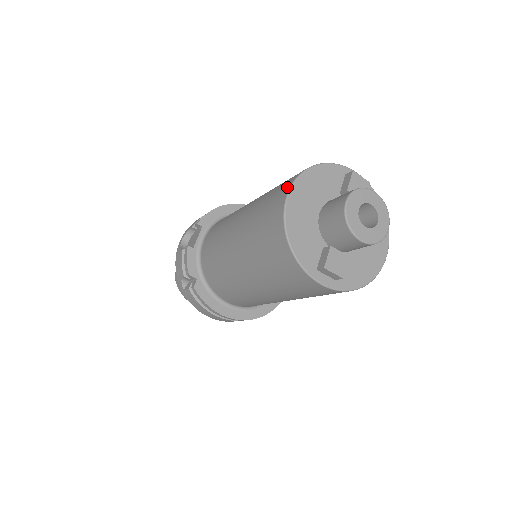
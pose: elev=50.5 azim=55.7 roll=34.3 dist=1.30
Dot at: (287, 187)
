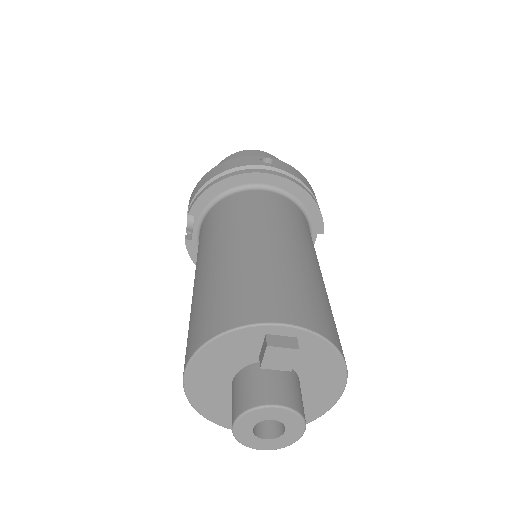
Dot at: (186, 360)
